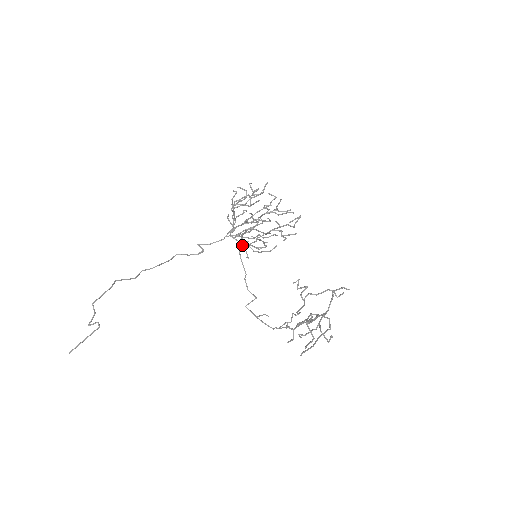
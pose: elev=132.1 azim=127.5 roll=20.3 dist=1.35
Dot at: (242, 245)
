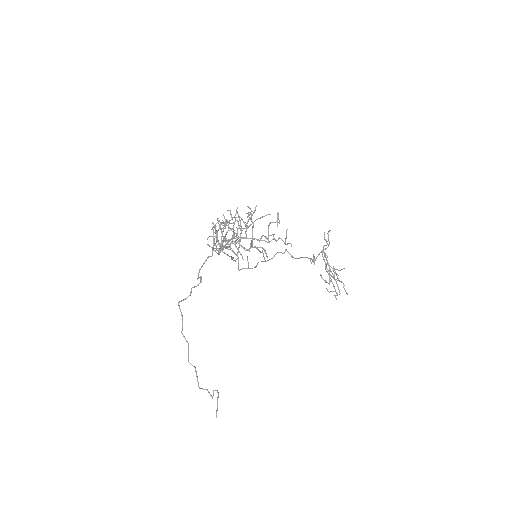
Dot at: occluded
